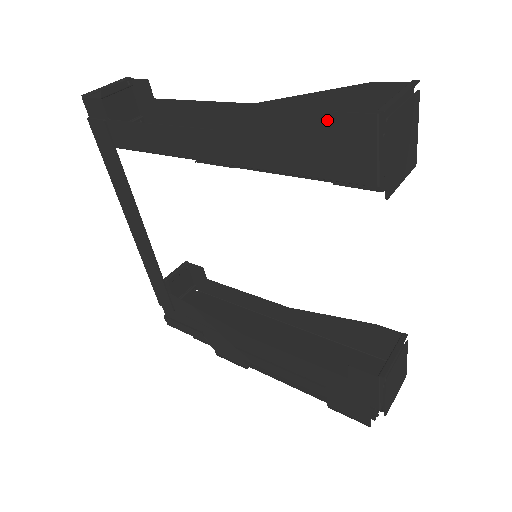
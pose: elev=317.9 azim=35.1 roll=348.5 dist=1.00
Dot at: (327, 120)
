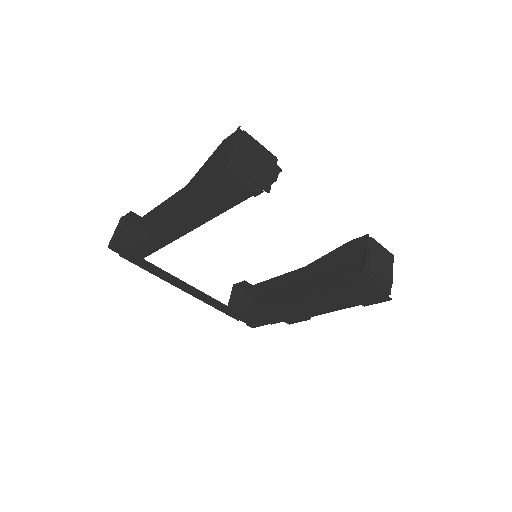
Dot at: (212, 182)
